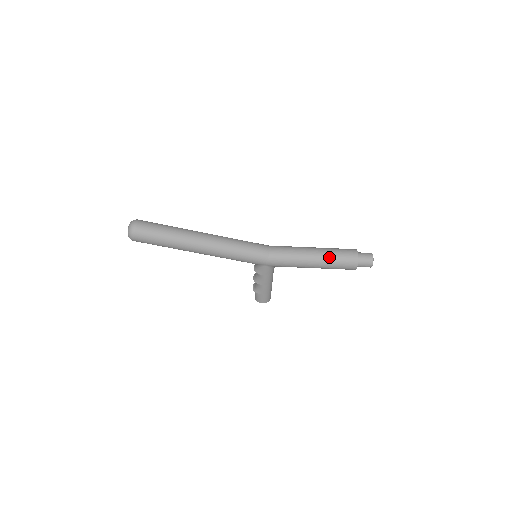
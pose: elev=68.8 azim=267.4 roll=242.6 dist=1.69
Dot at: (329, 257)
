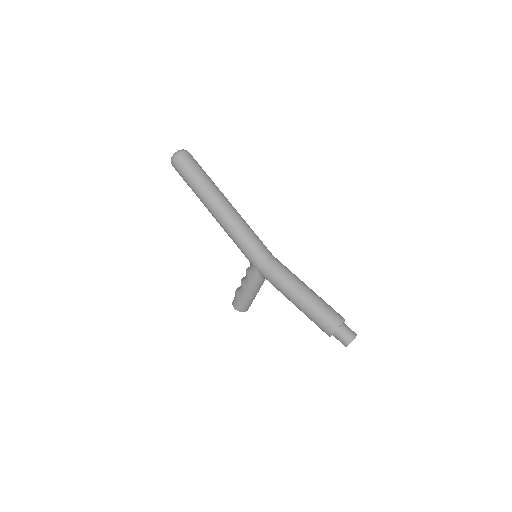
Dot at: (314, 304)
